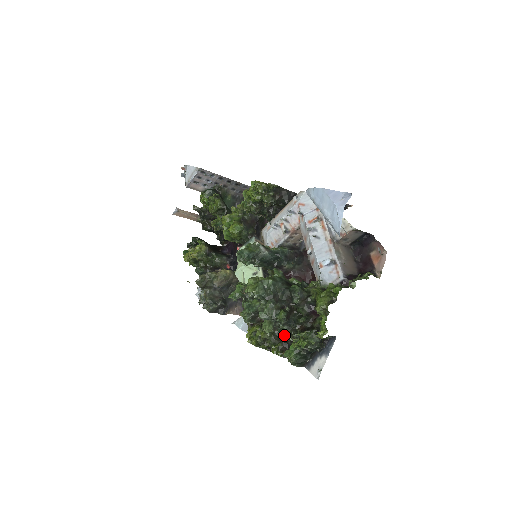
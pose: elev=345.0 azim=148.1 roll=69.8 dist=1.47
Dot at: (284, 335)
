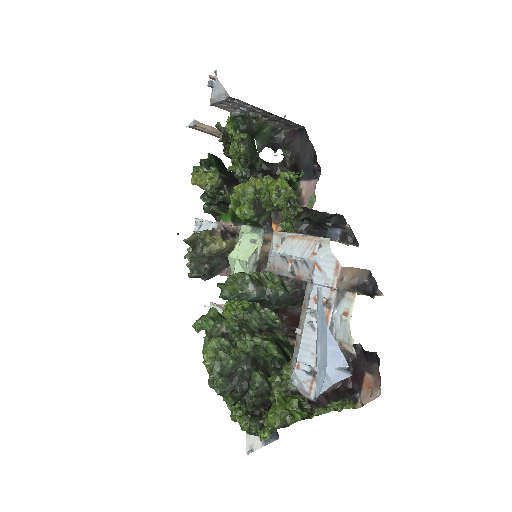
Dot at: occluded
